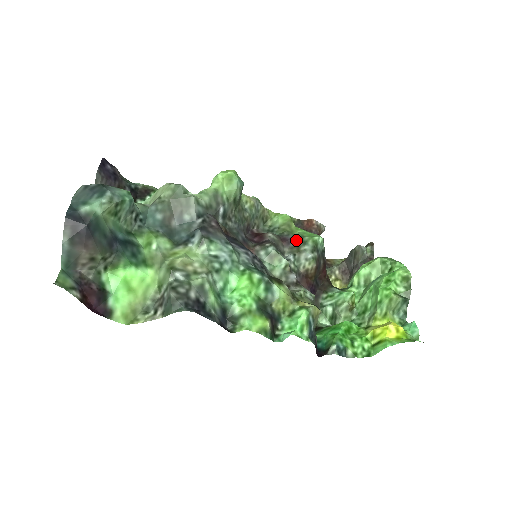
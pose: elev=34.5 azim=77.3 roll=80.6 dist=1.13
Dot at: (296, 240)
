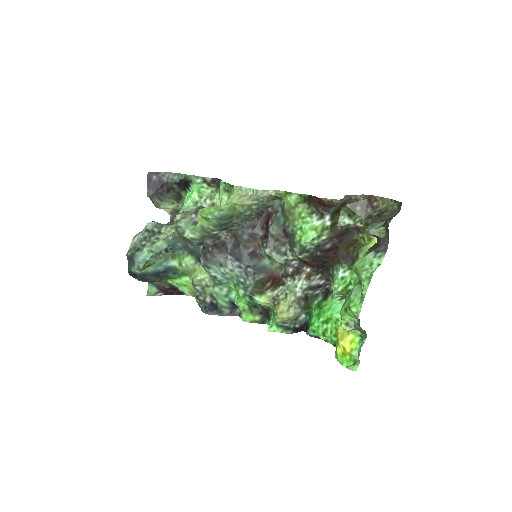
Dot at: (291, 237)
